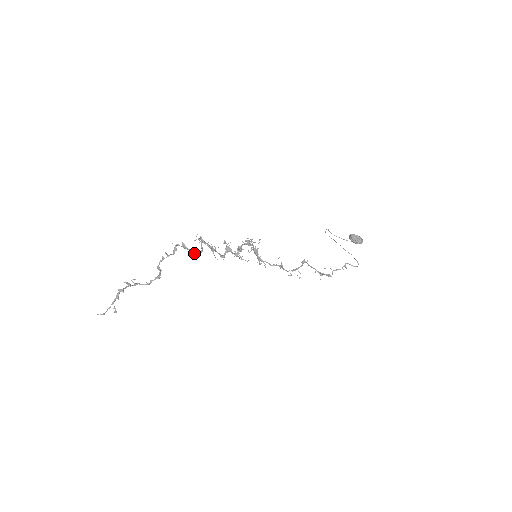
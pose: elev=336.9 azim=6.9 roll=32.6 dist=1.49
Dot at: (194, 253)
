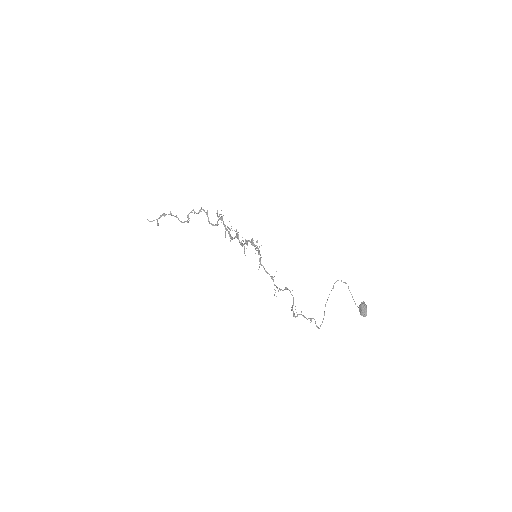
Dot at: occluded
